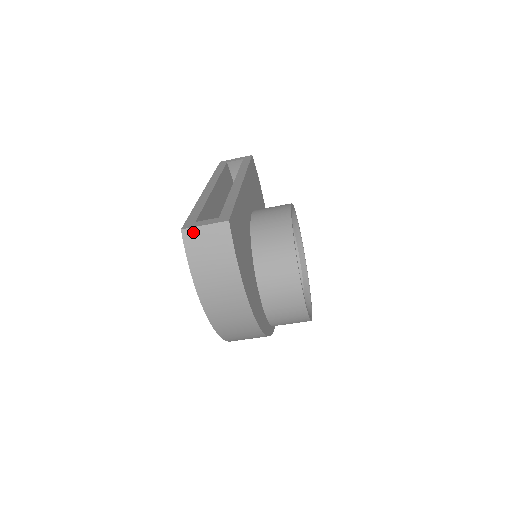
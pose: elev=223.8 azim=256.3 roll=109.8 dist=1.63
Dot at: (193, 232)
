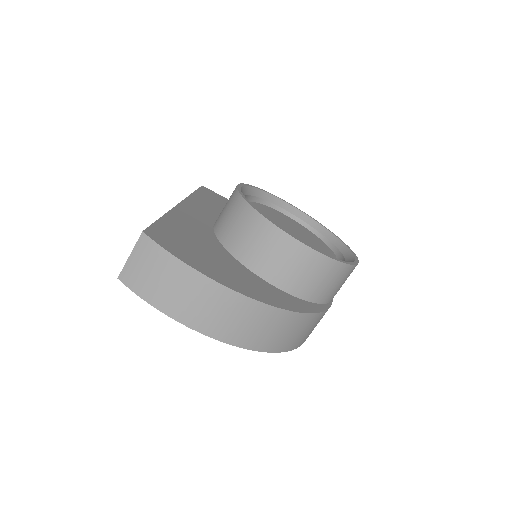
Dot at: (127, 271)
